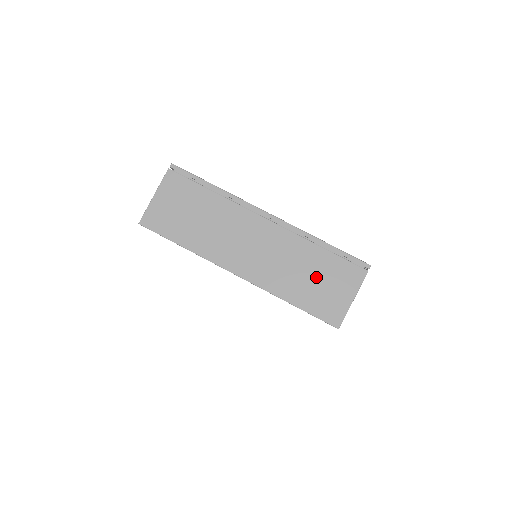
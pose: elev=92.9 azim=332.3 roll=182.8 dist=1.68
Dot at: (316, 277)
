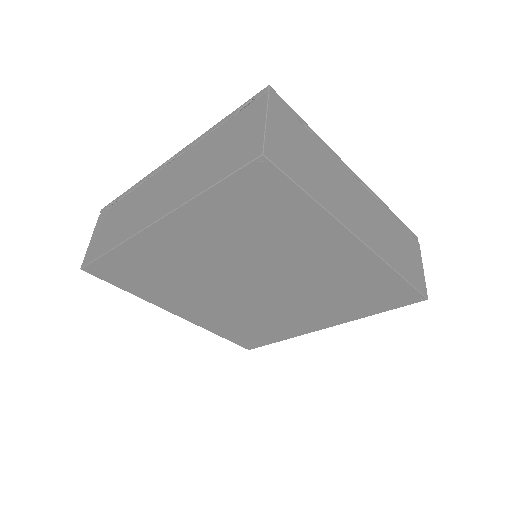
Dot at: (402, 246)
